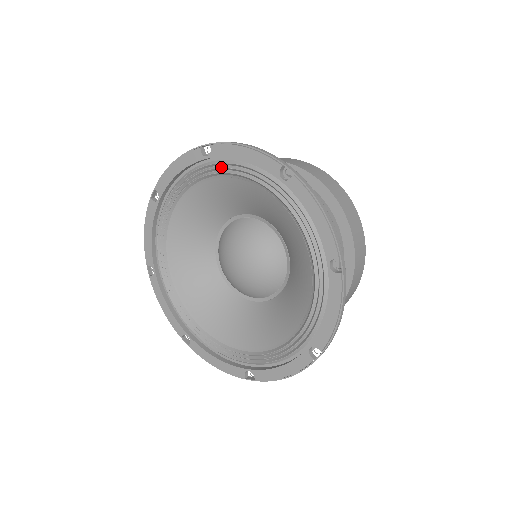
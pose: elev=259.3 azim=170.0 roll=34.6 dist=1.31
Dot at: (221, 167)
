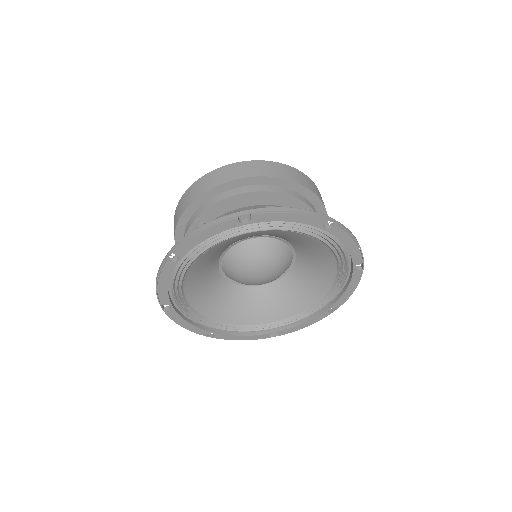
Dot at: (194, 254)
